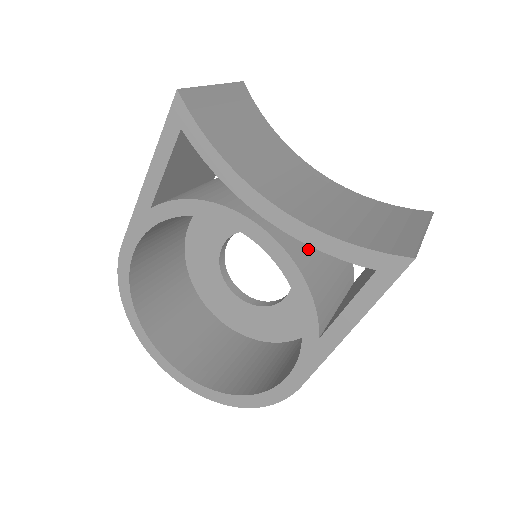
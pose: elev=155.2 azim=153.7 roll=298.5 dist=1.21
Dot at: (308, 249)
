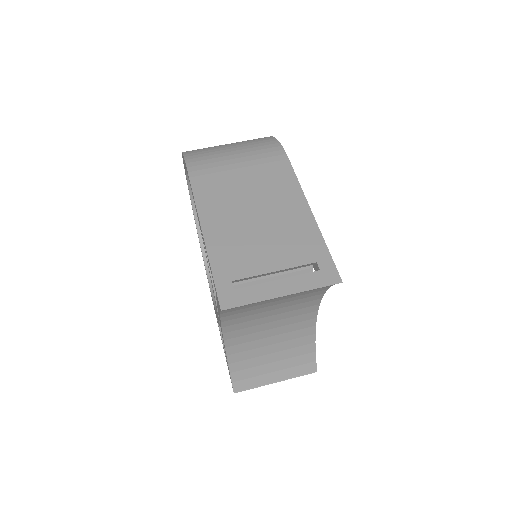
Dot at: occluded
